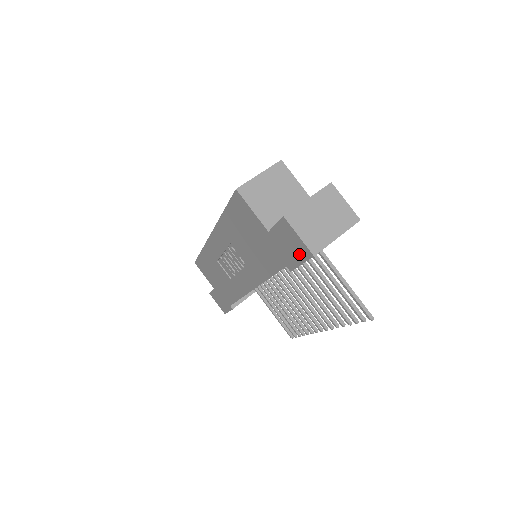
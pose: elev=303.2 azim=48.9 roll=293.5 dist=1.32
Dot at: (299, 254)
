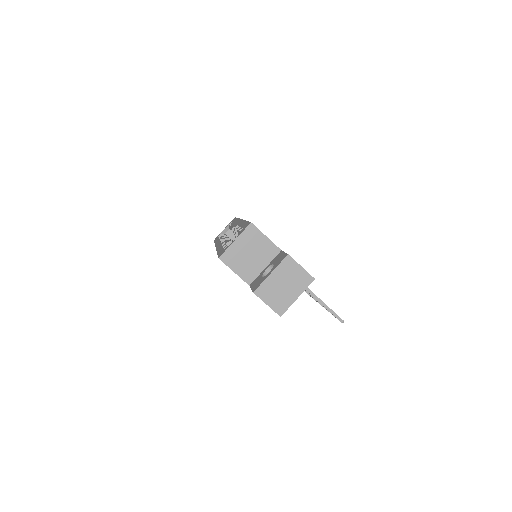
Dot at: occluded
